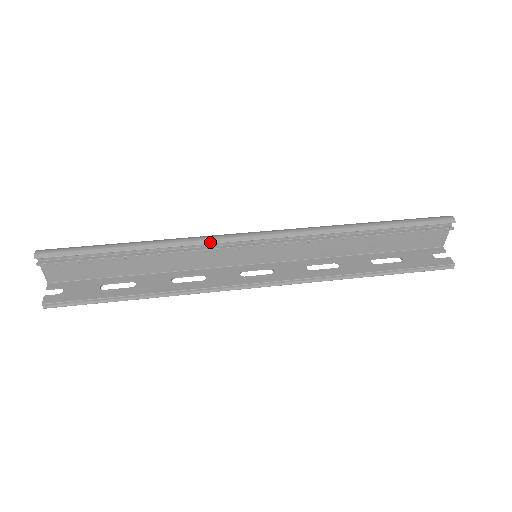
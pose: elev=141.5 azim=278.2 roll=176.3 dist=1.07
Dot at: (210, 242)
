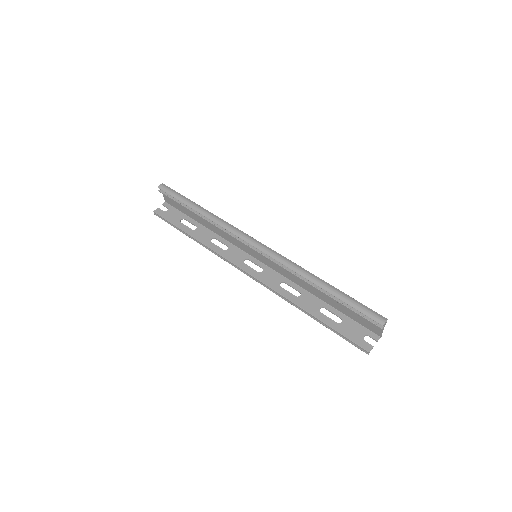
Dot at: (232, 232)
